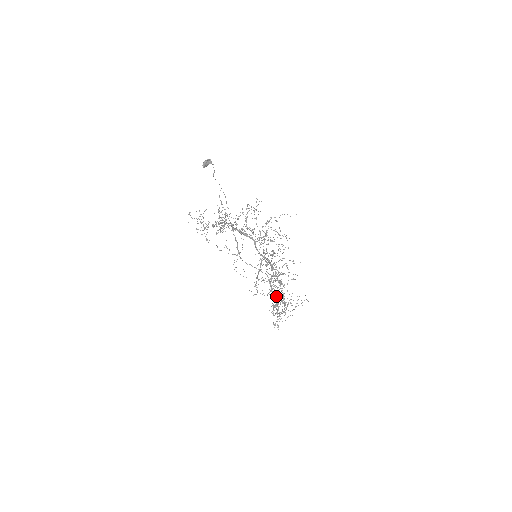
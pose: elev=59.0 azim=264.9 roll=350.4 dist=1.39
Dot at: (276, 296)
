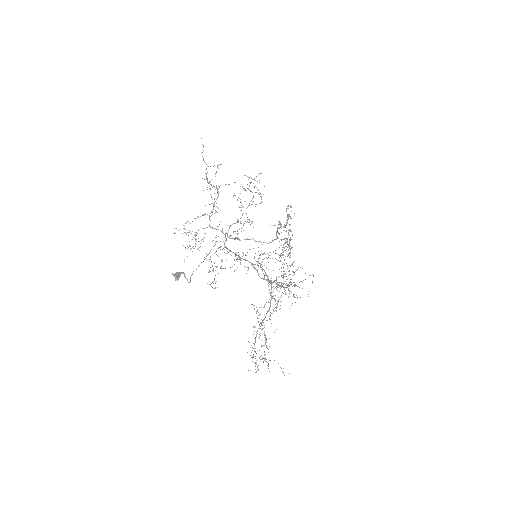
Dot at: occluded
